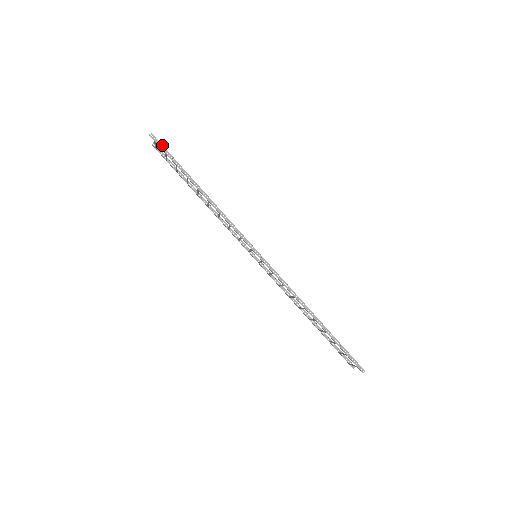
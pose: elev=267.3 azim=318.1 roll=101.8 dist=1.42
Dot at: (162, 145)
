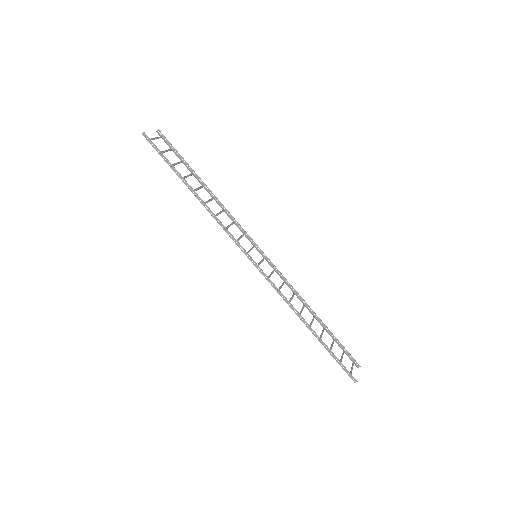
Dot at: (154, 145)
